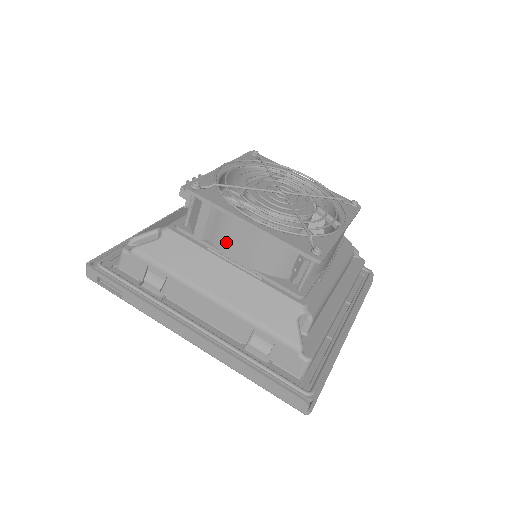
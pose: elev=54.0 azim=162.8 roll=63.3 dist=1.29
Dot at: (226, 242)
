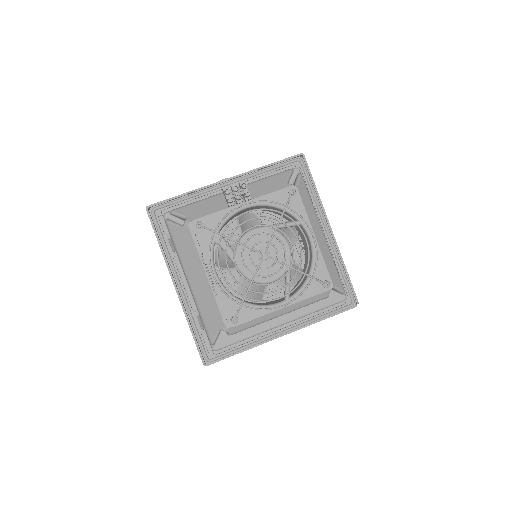
Dot at: occluded
